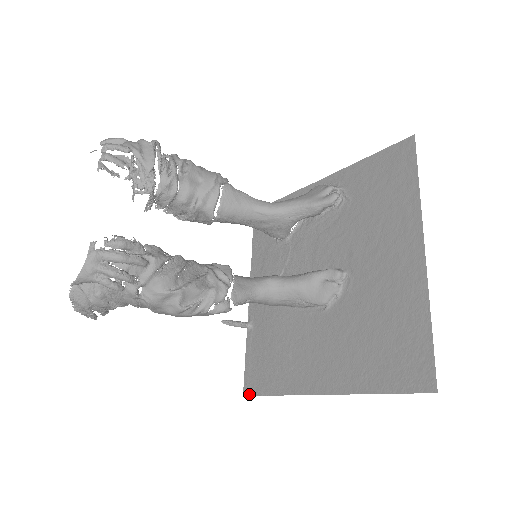
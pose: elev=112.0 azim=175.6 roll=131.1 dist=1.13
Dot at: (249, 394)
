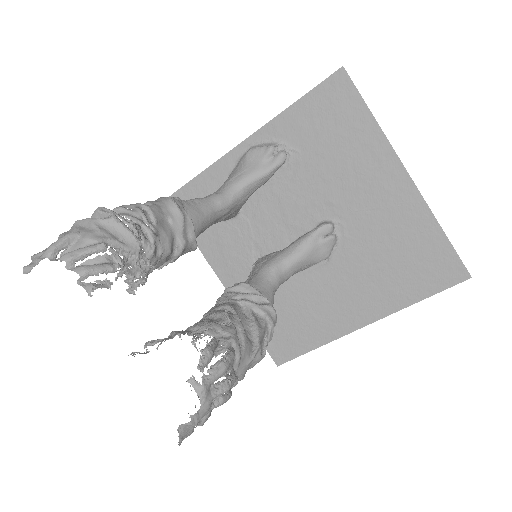
Dot at: (284, 362)
